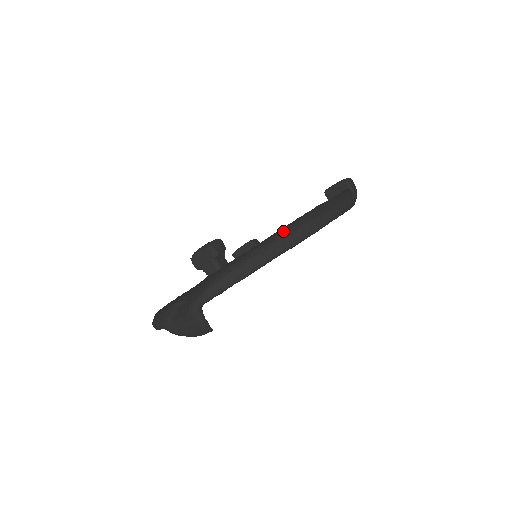
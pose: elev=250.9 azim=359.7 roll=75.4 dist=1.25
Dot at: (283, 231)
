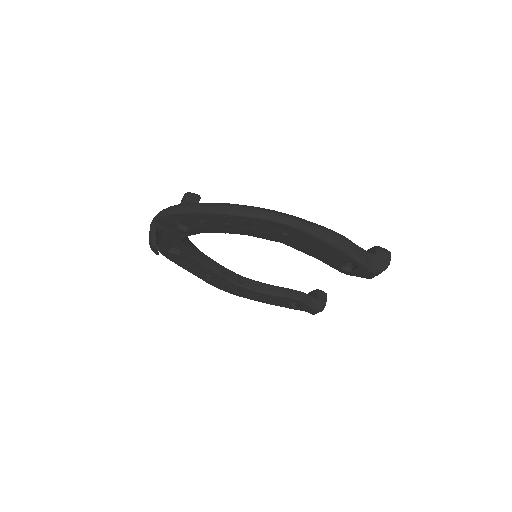
Dot at: (226, 203)
